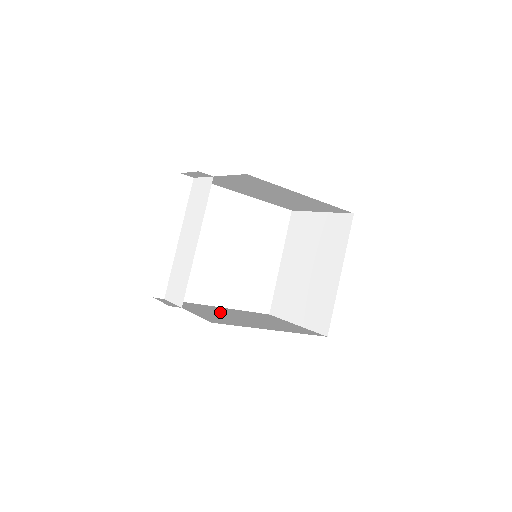
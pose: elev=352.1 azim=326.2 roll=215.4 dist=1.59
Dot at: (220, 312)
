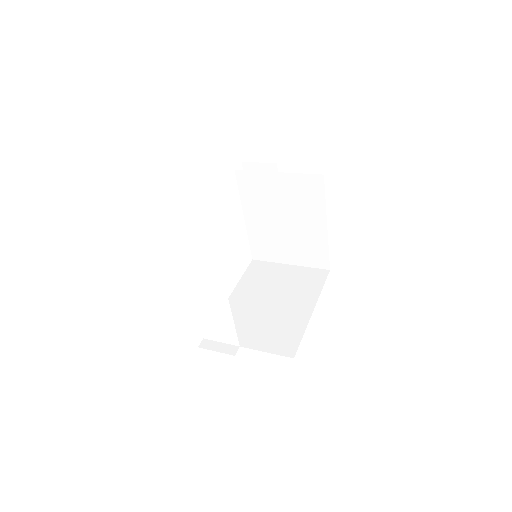
Dot at: (252, 314)
